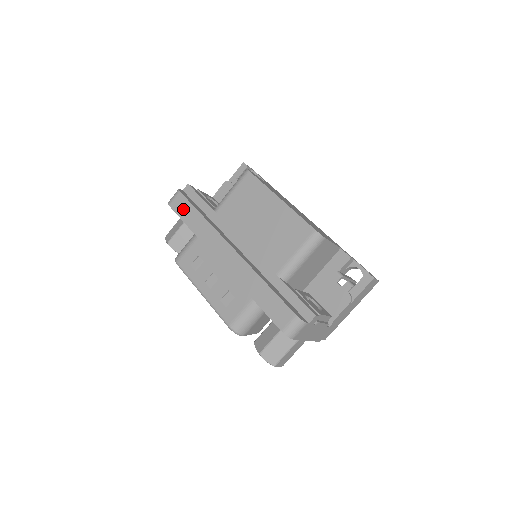
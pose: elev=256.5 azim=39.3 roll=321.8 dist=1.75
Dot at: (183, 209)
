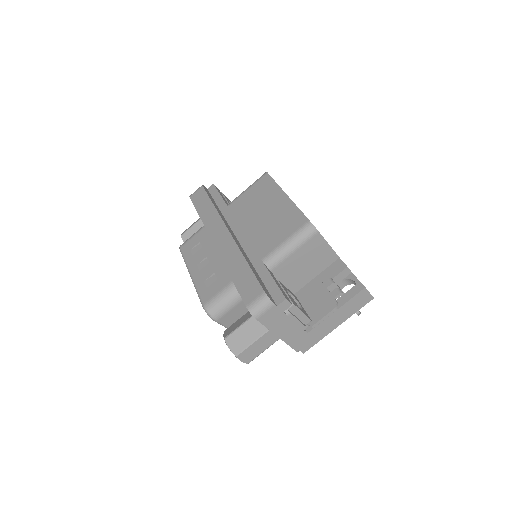
Dot at: (200, 199)
